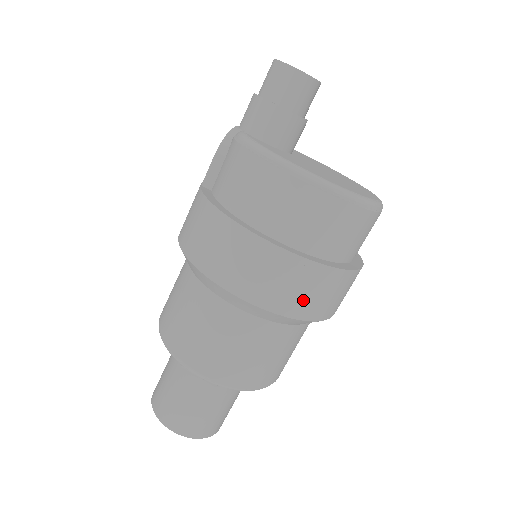
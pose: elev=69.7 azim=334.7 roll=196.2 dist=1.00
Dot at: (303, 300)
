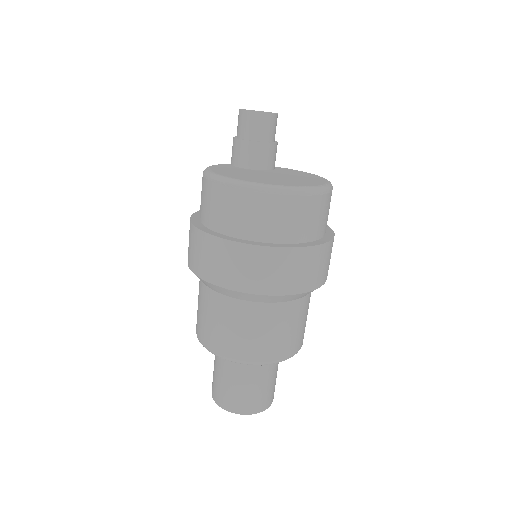
Dot at: (219, 269)
